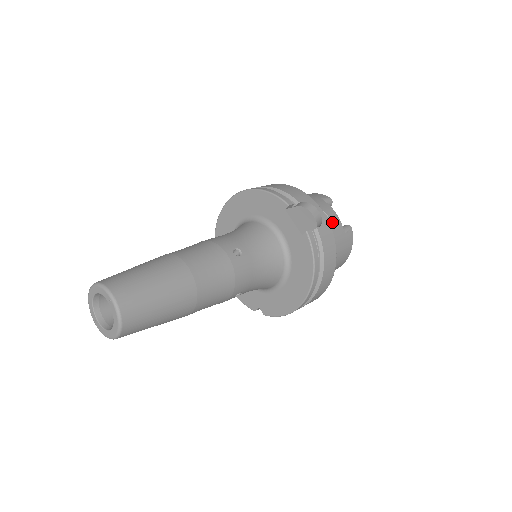
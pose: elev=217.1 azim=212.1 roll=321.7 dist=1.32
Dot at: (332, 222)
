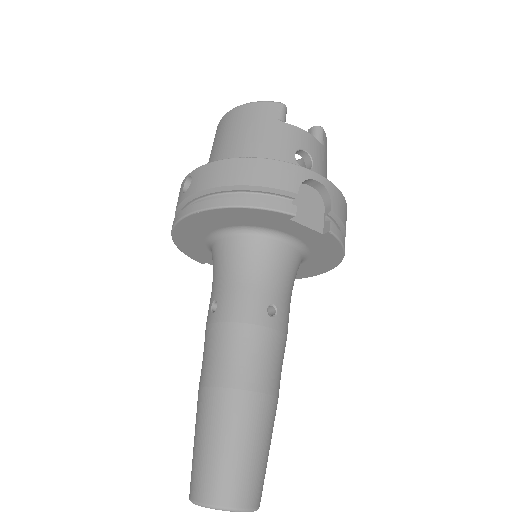
Dot at: (313, 154)
